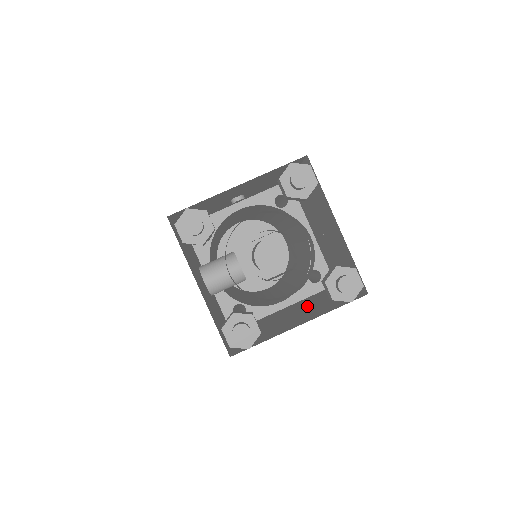
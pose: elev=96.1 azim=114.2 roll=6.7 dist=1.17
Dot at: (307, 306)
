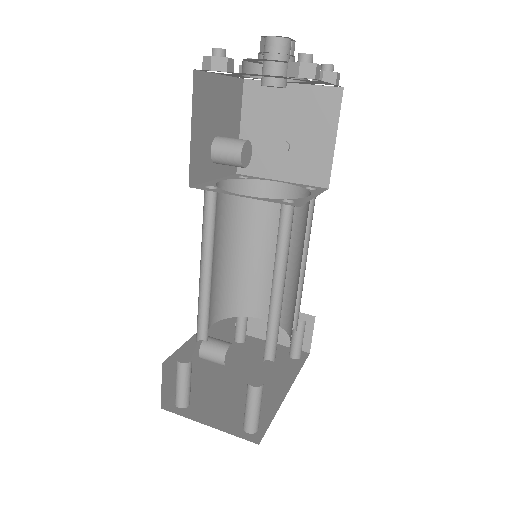
Dot at: occluded
